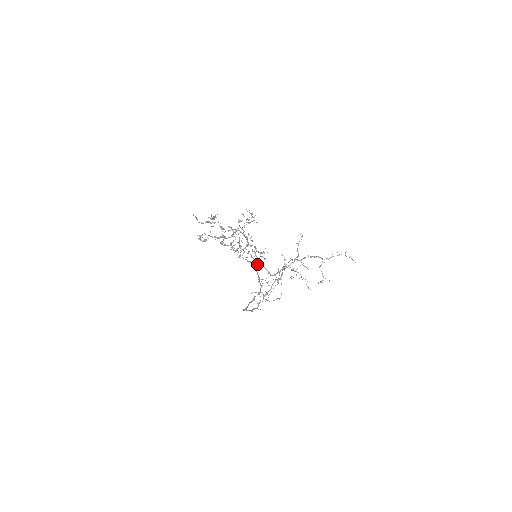
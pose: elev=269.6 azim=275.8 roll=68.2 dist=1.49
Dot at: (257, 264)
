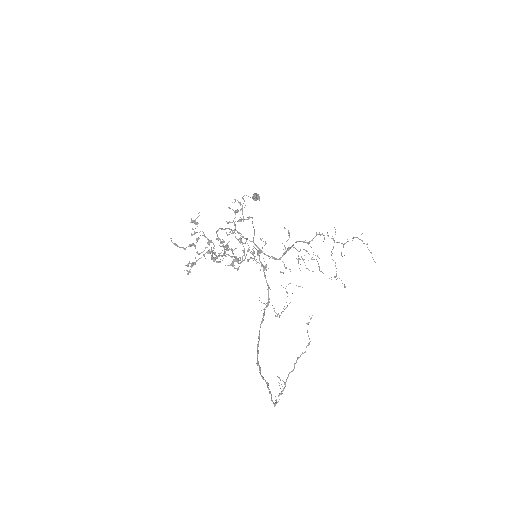
Dot at: (258, 251)
